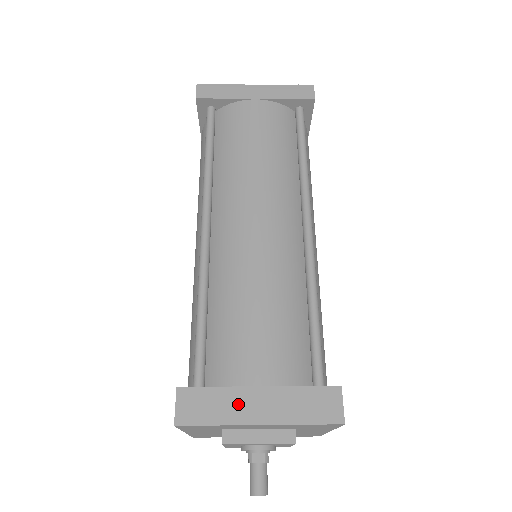
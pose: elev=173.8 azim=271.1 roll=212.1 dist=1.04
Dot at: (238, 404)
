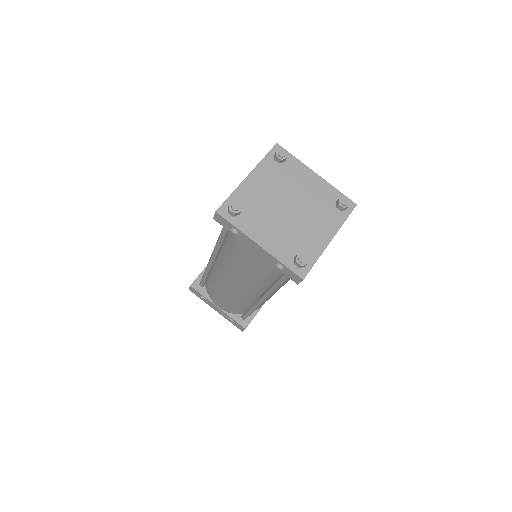
Dot at: occluded
